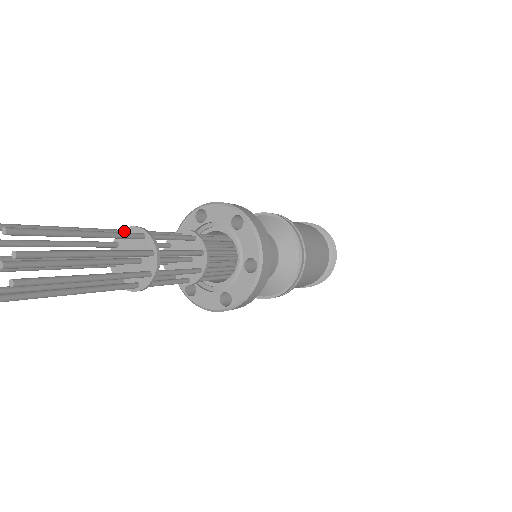
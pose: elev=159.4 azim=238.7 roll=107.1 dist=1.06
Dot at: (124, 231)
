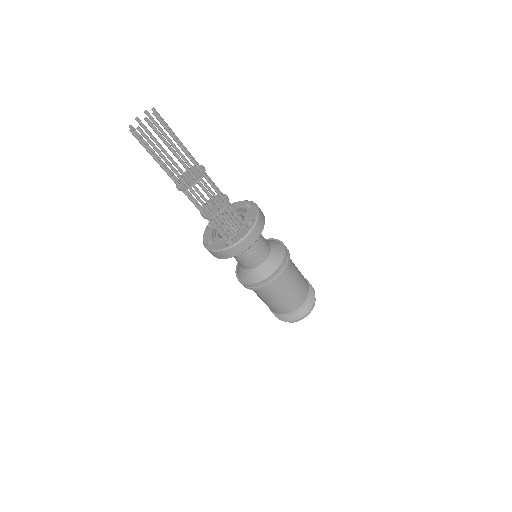
Dot at: occluded
